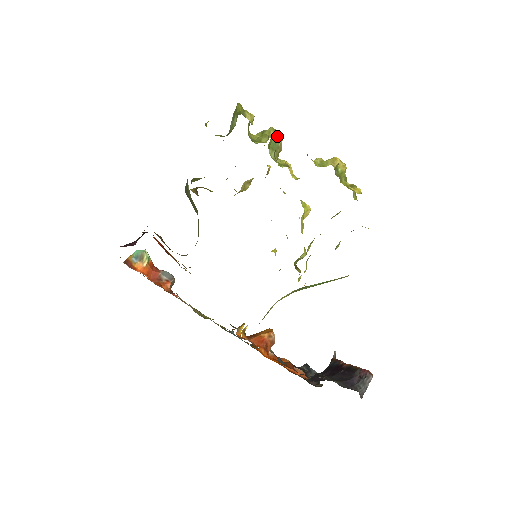
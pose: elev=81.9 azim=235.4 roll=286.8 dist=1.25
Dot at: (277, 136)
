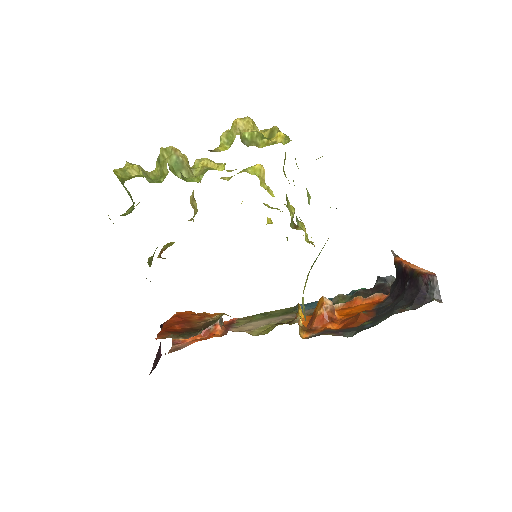
Dot at: (172, 154)
